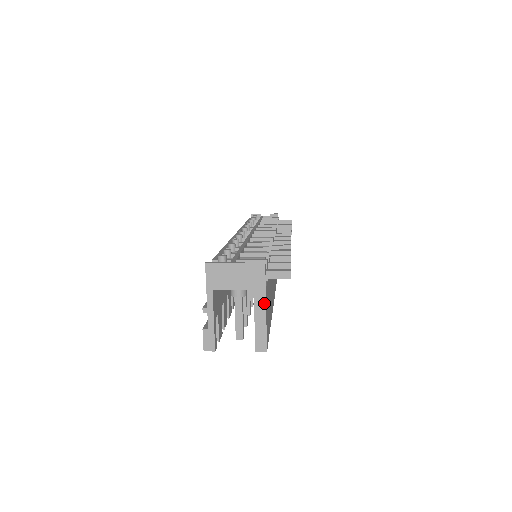
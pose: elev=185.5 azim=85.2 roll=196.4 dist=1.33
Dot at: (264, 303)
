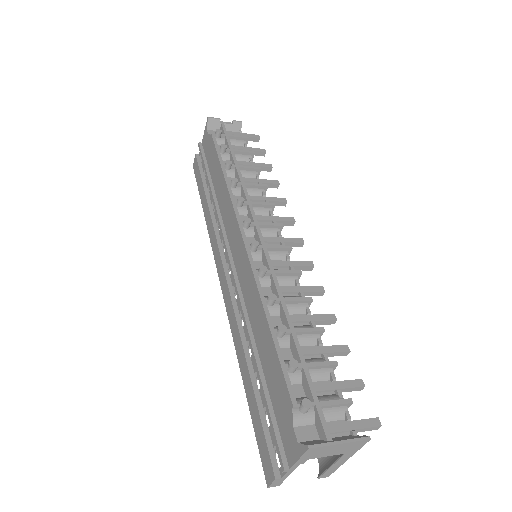
Dot at: occluded
